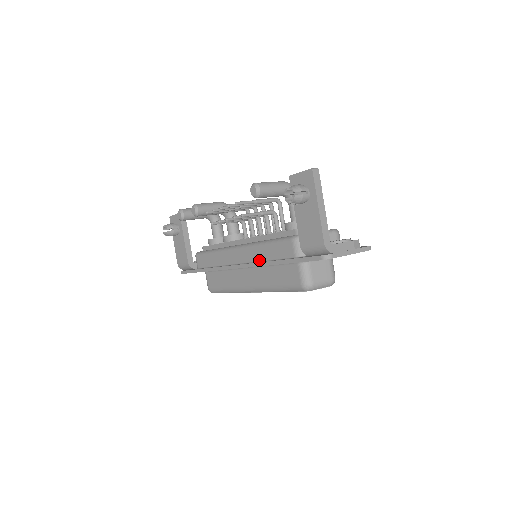
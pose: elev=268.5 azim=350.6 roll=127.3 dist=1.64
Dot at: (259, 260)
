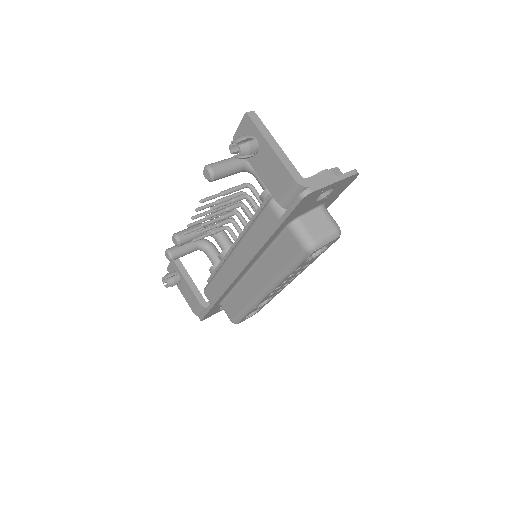
Dot at: occluded
